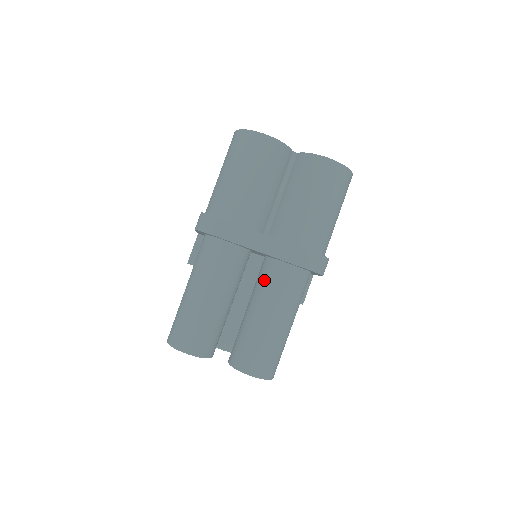
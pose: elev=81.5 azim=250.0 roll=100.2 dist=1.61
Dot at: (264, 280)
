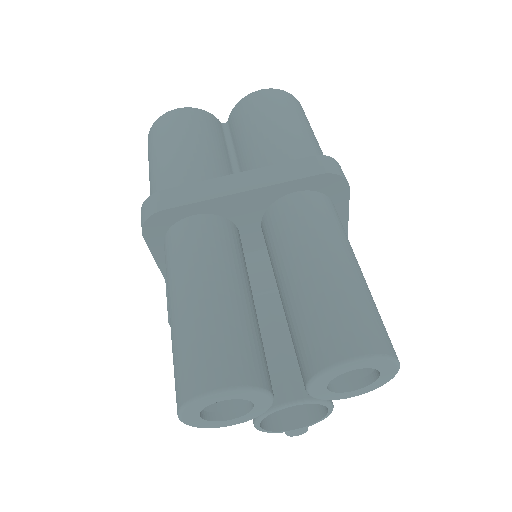
Dot at: (275, 235)
